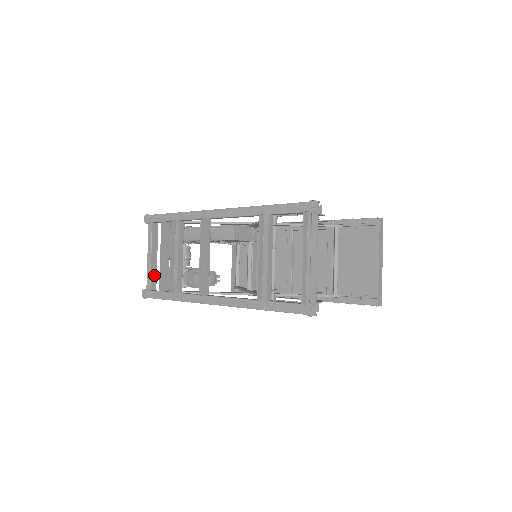
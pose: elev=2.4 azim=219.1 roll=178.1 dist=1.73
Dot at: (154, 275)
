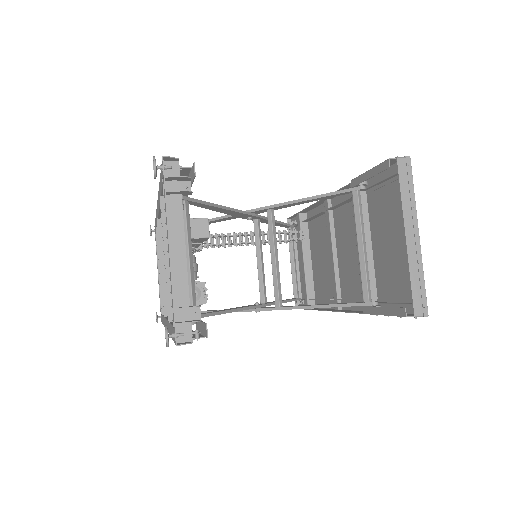
Dot at: occluded
